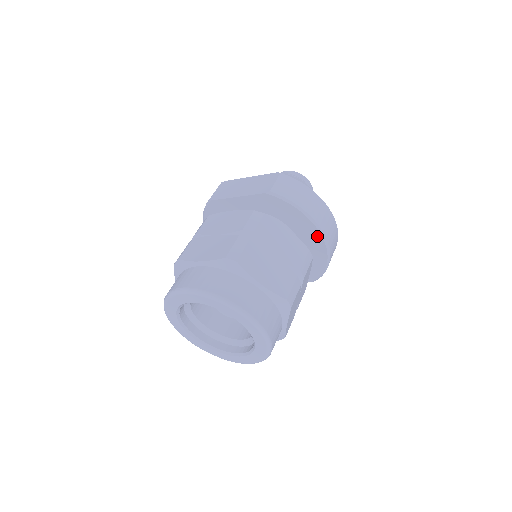
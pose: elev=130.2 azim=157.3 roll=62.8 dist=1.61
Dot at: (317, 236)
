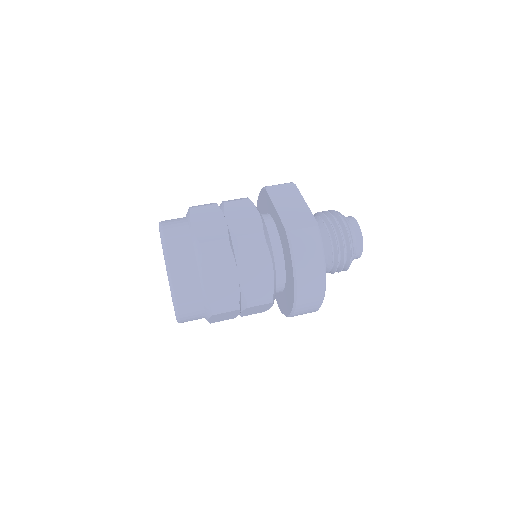
Dot at: (293, 293)
